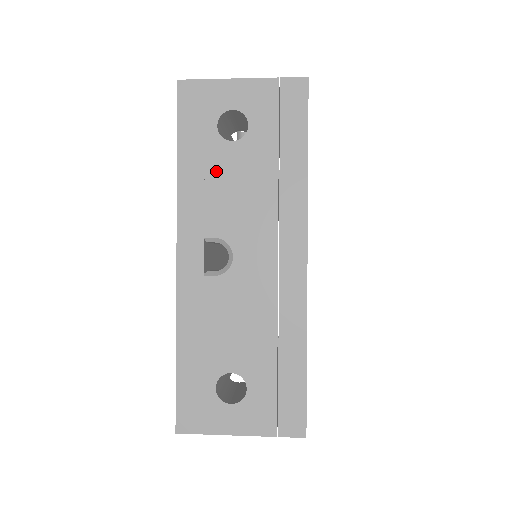
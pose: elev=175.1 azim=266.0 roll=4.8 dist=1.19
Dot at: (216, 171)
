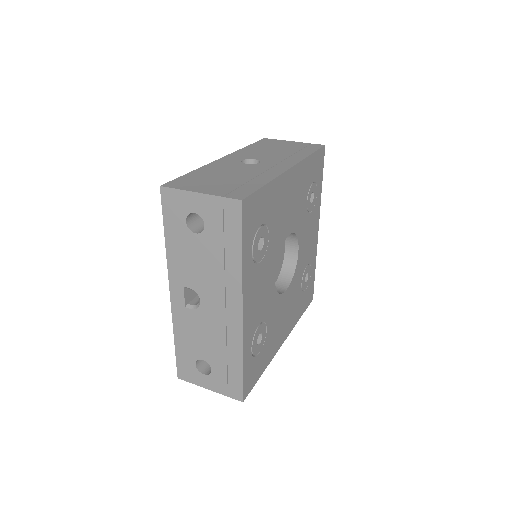
Dot at: (187, 250)
